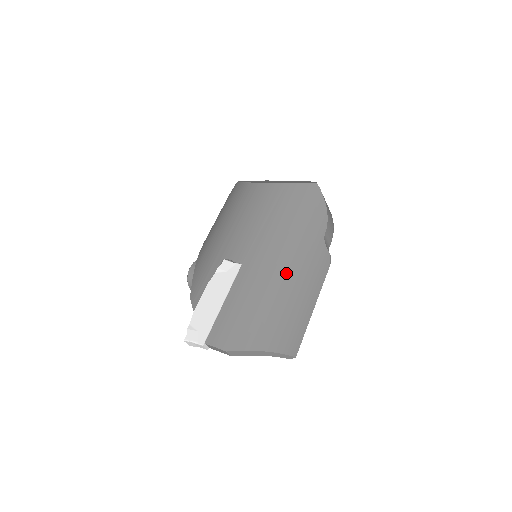
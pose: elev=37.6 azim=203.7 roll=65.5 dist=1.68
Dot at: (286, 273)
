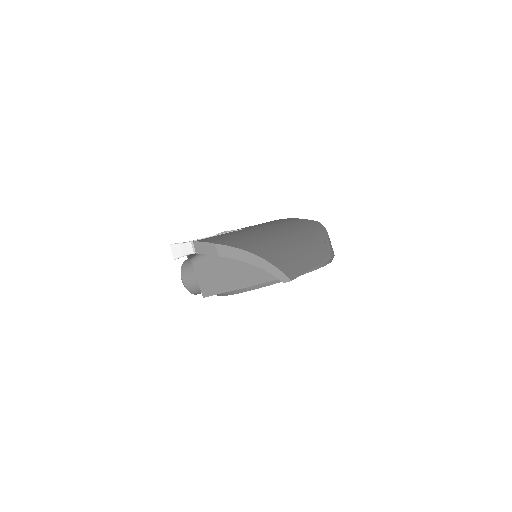
Dot at: (286, 237)
